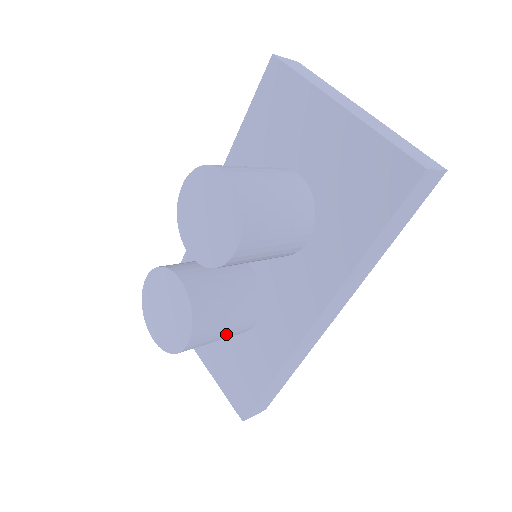
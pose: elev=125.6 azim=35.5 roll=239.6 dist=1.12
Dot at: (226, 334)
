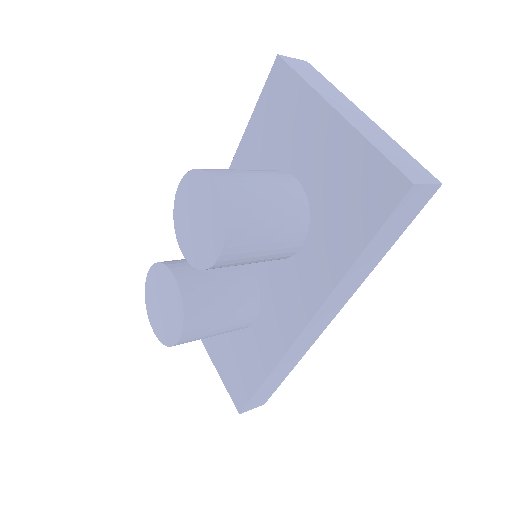
Dot at: (221, 331)
